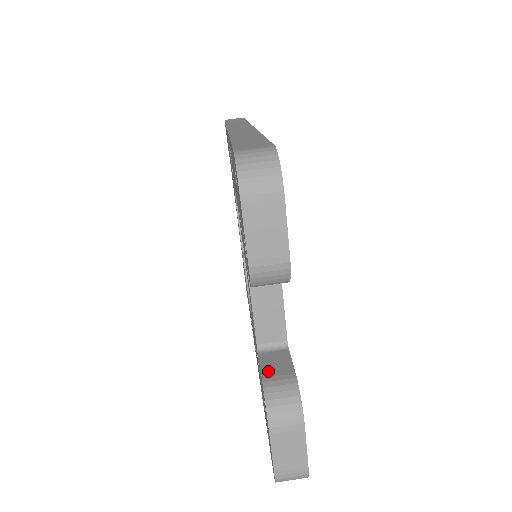
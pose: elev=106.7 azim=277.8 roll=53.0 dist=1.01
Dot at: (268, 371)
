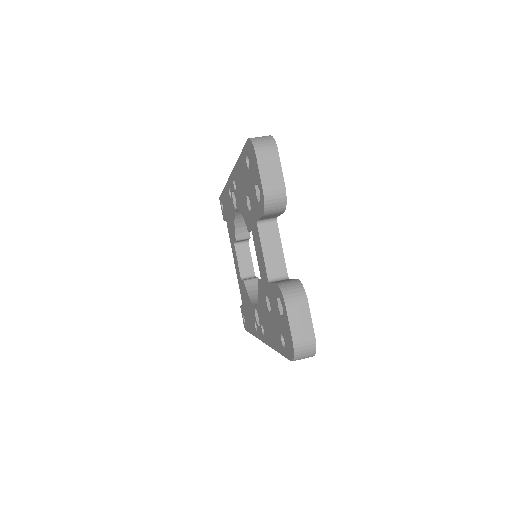
Dot at: occluded
